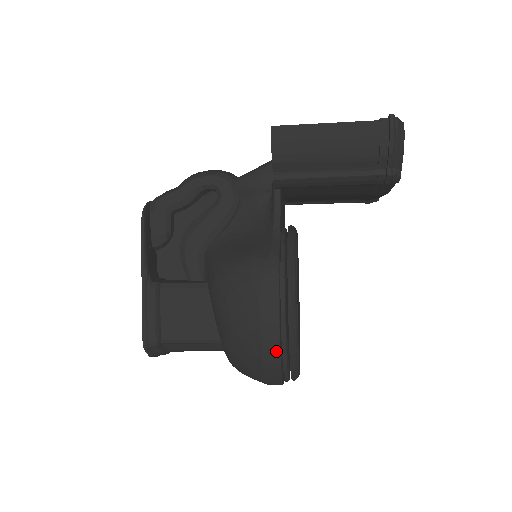
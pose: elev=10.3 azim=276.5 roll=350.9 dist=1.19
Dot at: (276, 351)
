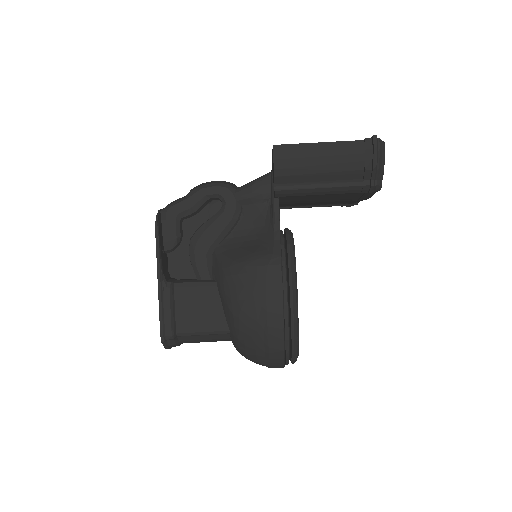
Dot at: (281, 338)
